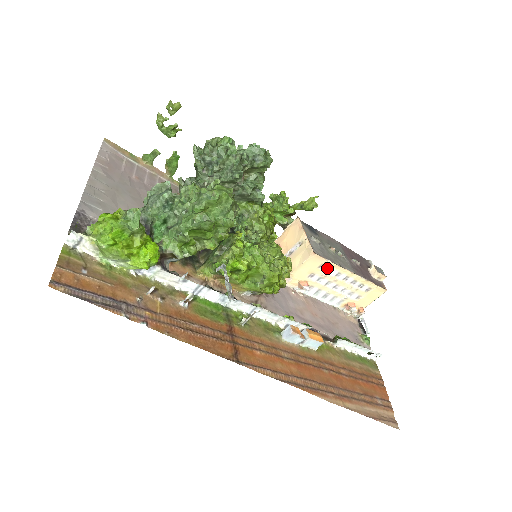
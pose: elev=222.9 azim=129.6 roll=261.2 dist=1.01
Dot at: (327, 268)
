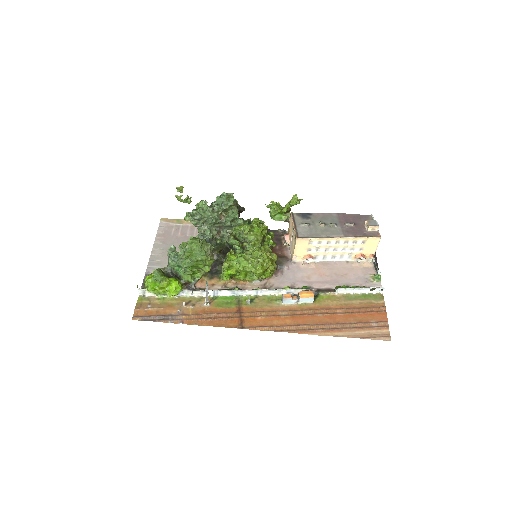
Dot at: (316, 242)
